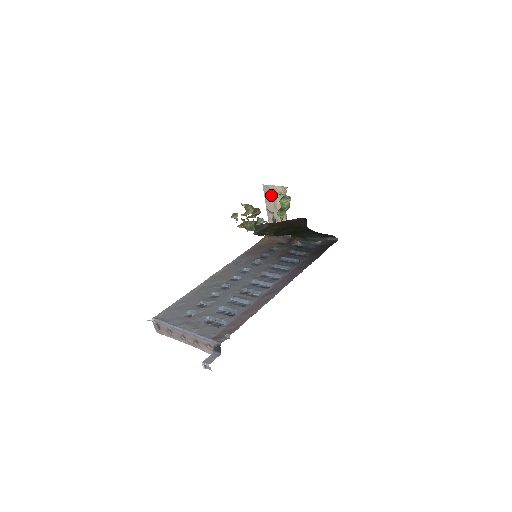
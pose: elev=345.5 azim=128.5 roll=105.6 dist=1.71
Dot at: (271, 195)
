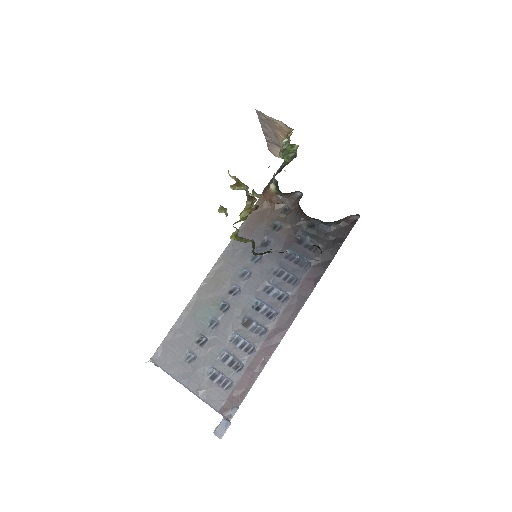
Dot at: (269, 124)
